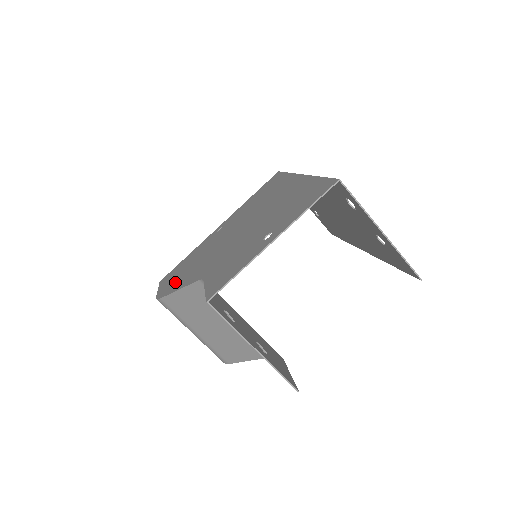
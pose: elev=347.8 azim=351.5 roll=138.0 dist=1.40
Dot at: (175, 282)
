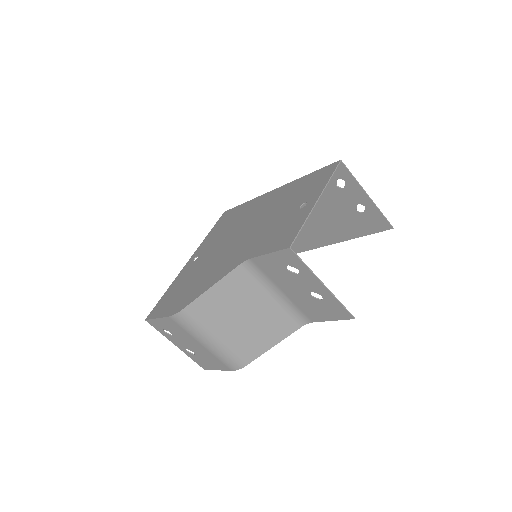
Dot at: (189, 294)
